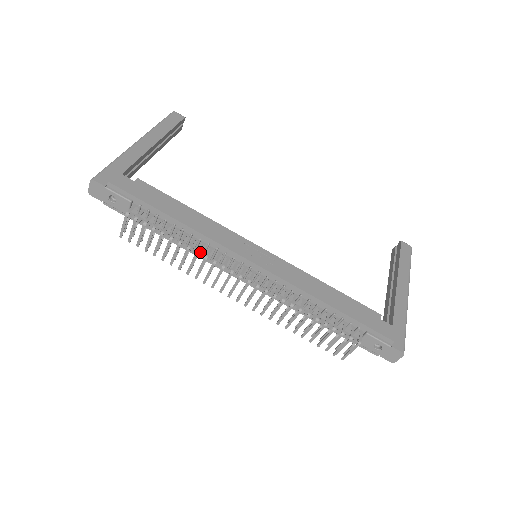
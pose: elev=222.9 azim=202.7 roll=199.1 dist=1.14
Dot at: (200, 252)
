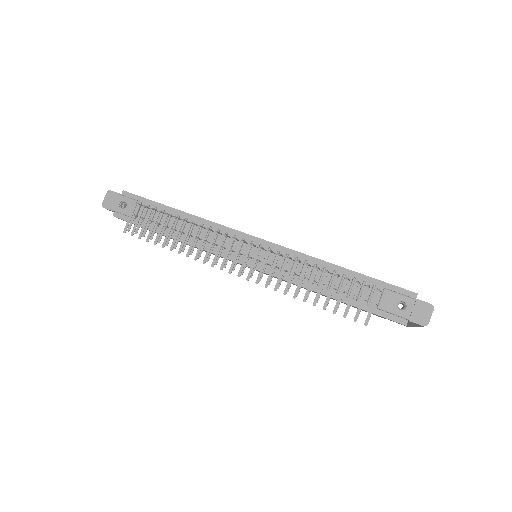
Dot at: (201, 239)
